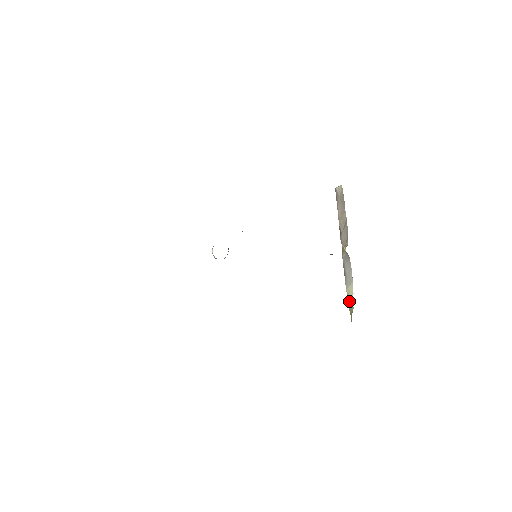
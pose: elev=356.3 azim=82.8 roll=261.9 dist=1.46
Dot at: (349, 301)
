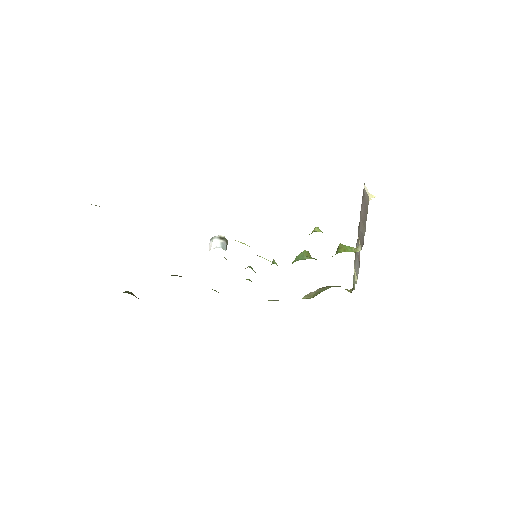
Dot at: (354, 276)
